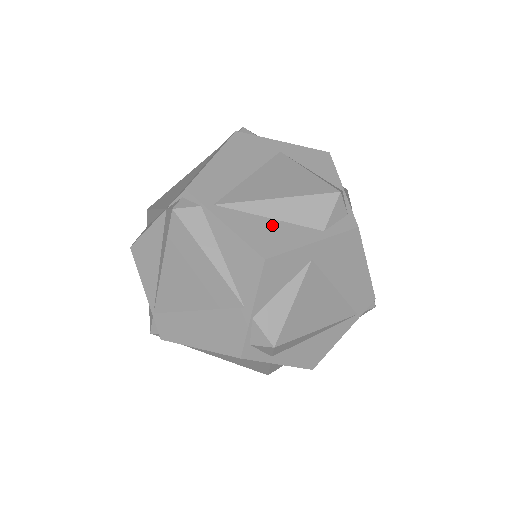
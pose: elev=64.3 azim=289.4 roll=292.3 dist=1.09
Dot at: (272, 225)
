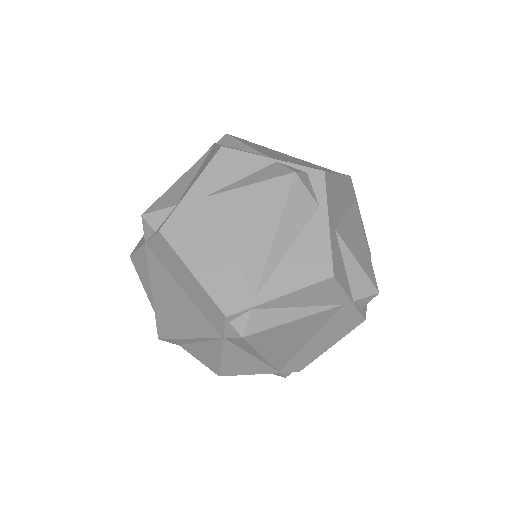
Dot at: (297, 252)
